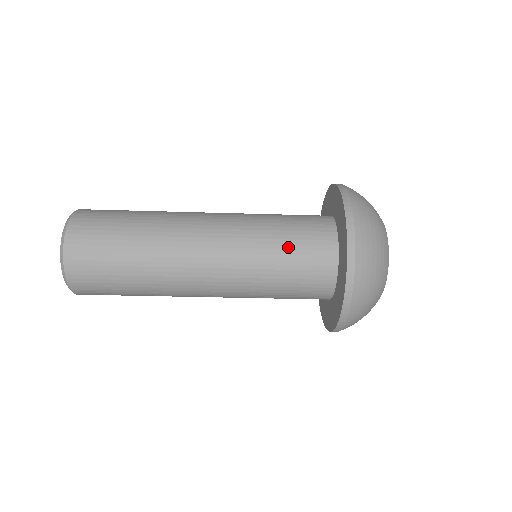
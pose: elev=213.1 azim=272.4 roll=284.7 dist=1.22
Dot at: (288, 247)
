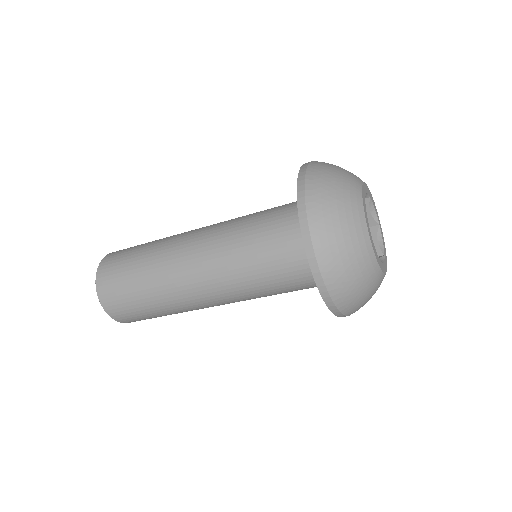
Dot at: (276, 281)
